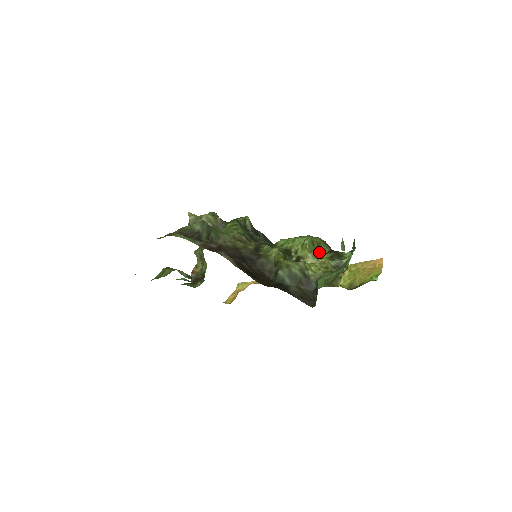
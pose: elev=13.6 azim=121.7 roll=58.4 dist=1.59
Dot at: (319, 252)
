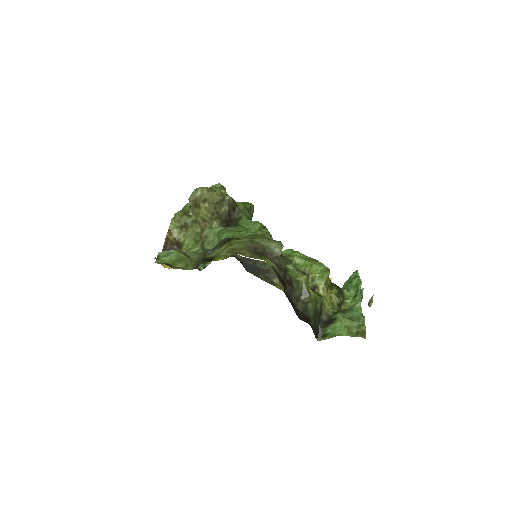
Dot at: occluded
